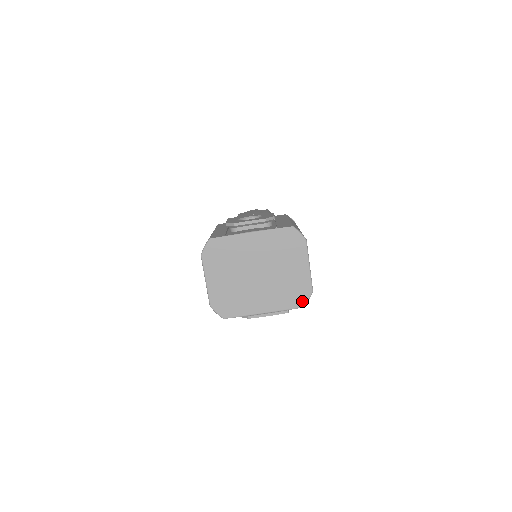
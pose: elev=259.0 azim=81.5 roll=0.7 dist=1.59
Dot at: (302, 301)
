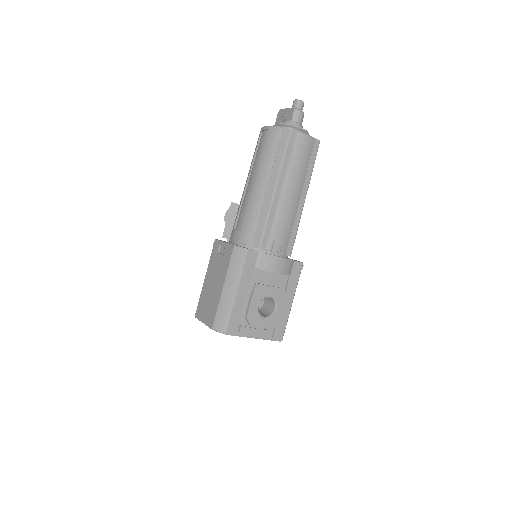
Dot at: occluded
